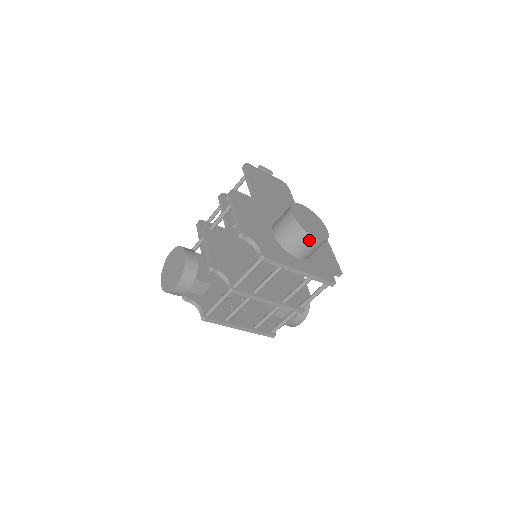
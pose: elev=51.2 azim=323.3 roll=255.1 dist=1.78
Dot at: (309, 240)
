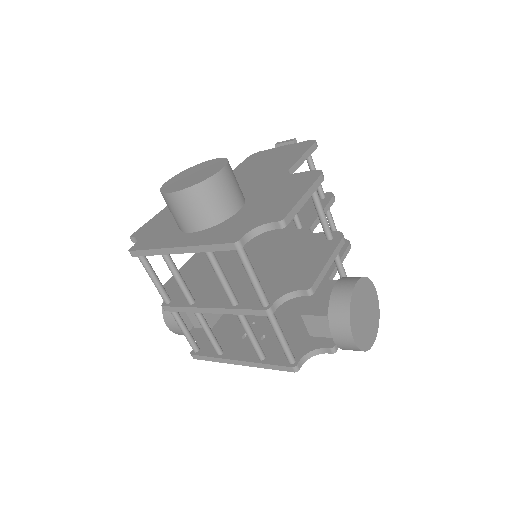
Dot at: (170, 201)
